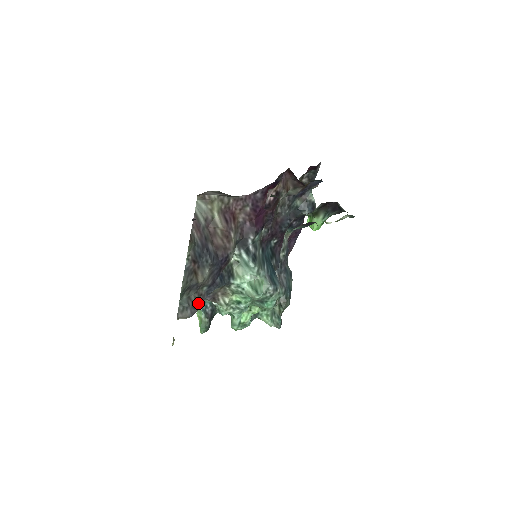
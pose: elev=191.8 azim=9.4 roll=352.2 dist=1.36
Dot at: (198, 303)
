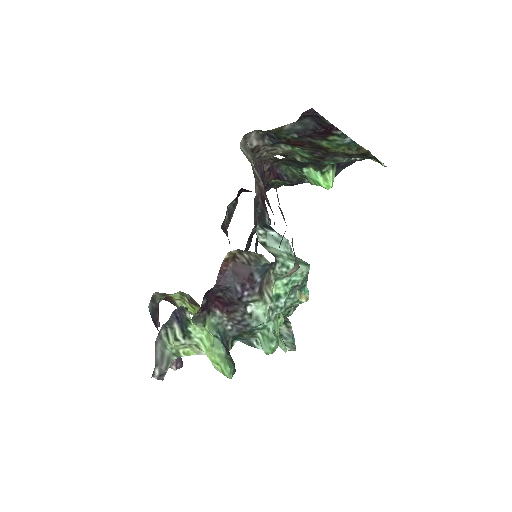
Dot at: occluded
